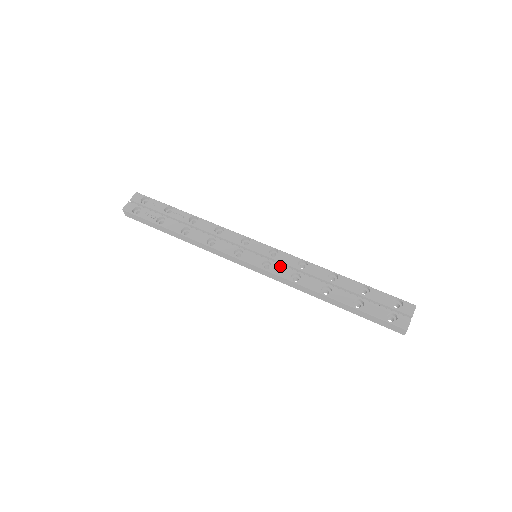
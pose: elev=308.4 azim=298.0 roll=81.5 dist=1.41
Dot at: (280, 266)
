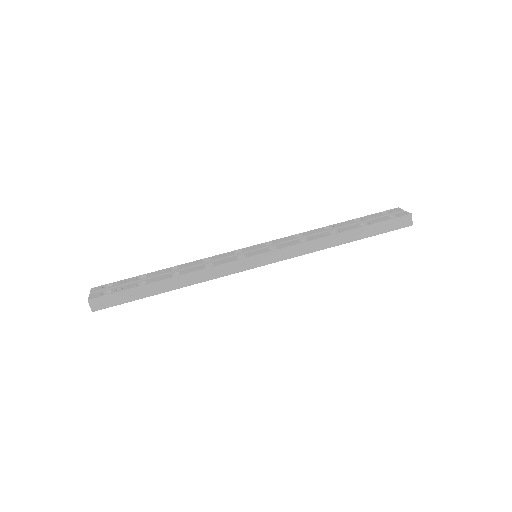
Dot at: (284, 243)
